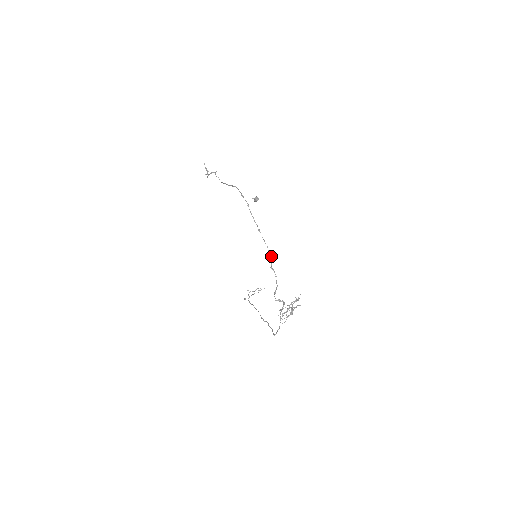
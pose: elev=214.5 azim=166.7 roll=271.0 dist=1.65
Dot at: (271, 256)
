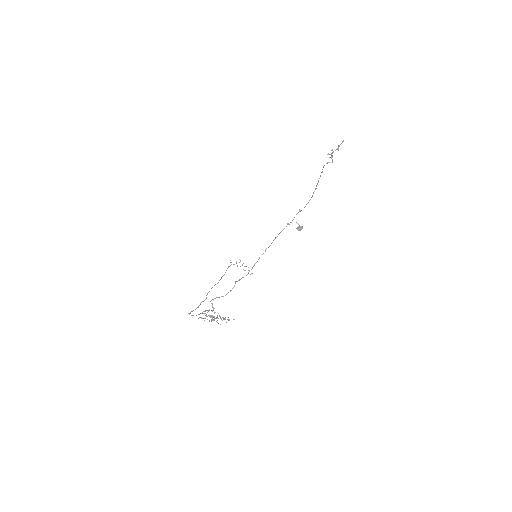
Dot at: occluded
